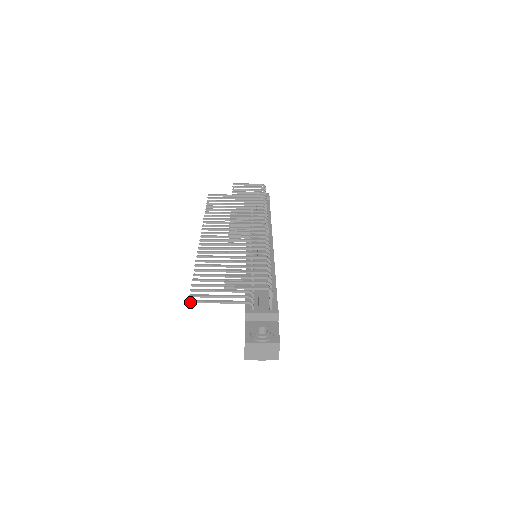
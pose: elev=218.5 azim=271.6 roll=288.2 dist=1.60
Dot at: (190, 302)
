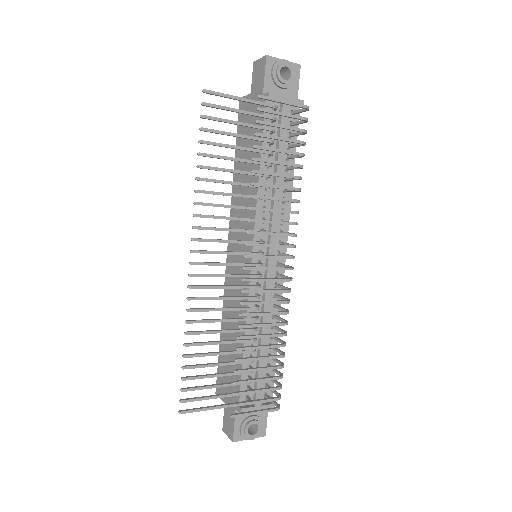
Dot at: (181, 413)
